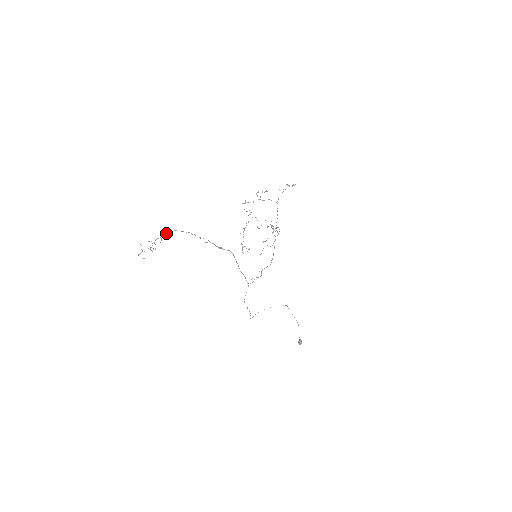
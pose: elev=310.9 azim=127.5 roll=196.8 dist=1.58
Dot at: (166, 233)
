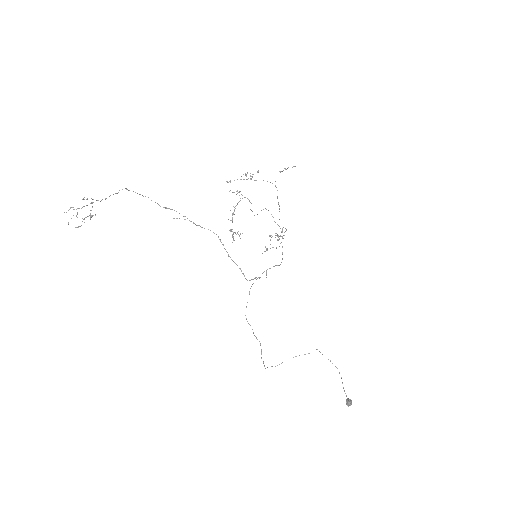
Dot at: occluded
